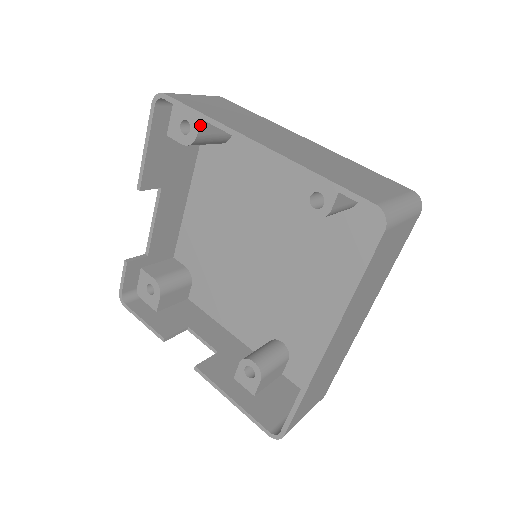
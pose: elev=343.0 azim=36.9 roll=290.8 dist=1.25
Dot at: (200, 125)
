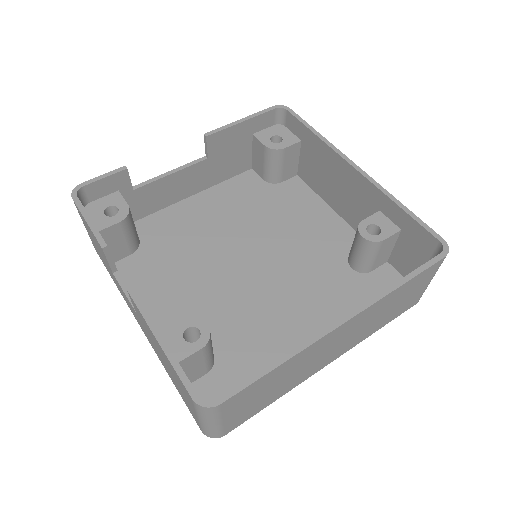
Dot at: (291, 146)
